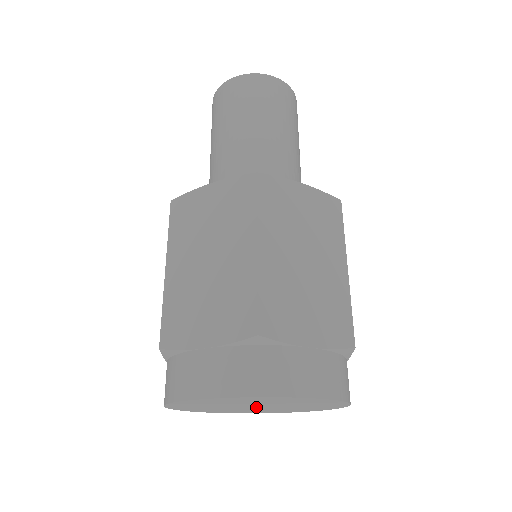
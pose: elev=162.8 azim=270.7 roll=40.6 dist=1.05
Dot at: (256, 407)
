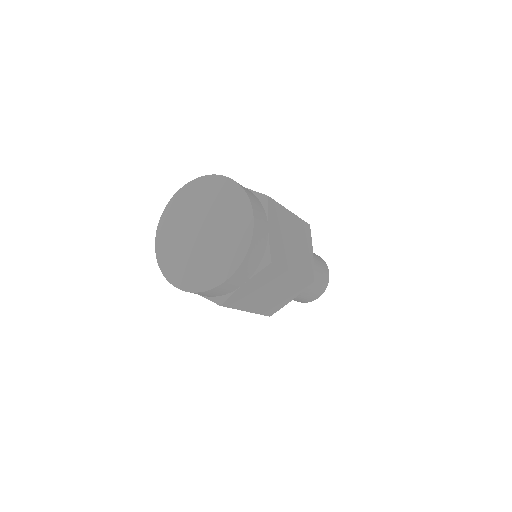
Dot at: (201, 237)
